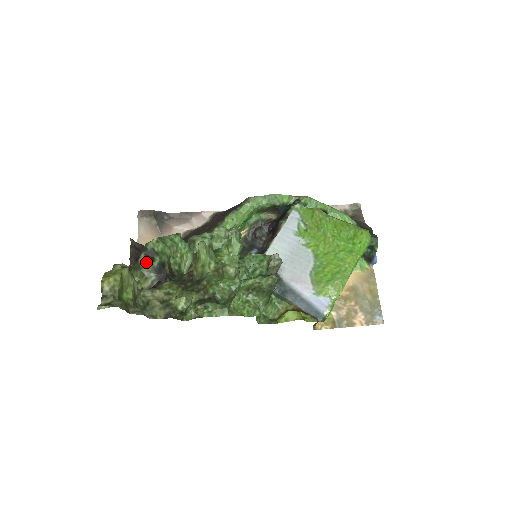
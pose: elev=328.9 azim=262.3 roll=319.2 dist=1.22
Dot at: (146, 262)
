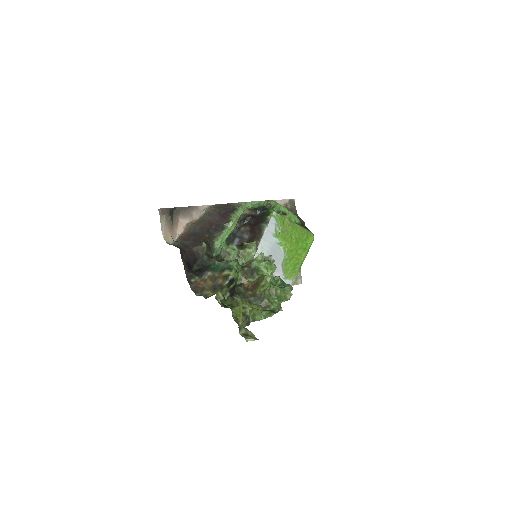
Dot at: (227, 286)
